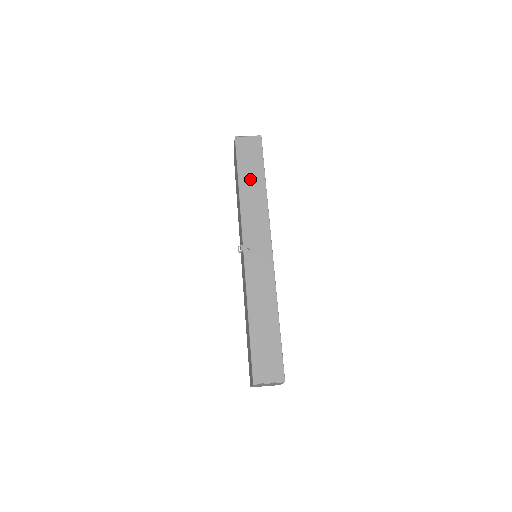
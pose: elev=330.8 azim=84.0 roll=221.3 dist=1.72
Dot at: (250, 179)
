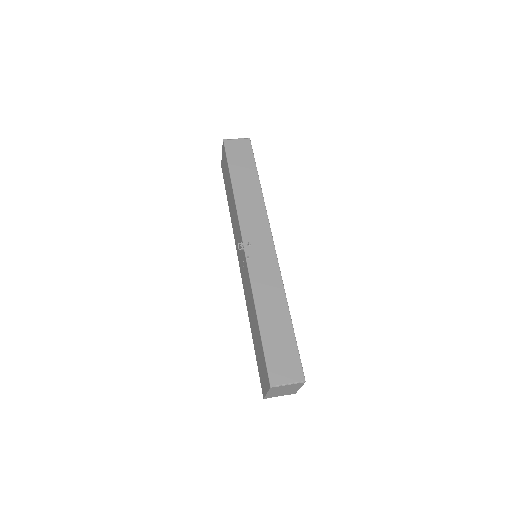
Dot at: (243, 178)
